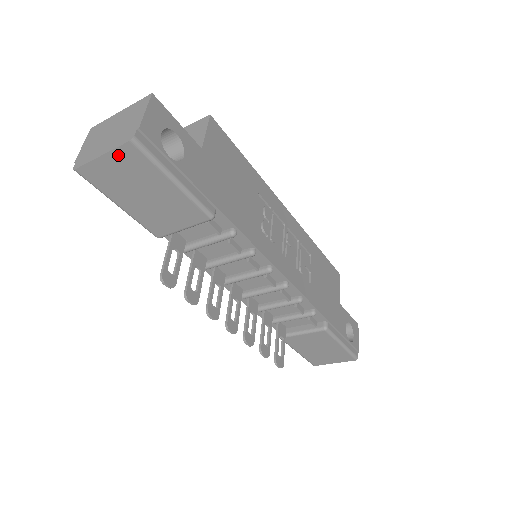
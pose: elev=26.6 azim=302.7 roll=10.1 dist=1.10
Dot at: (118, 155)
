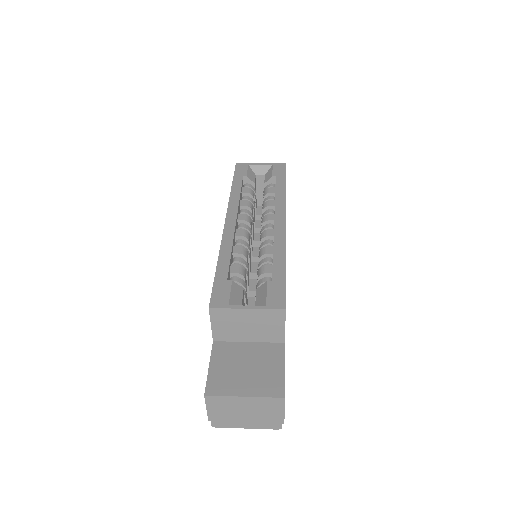
Dot at: occluded
